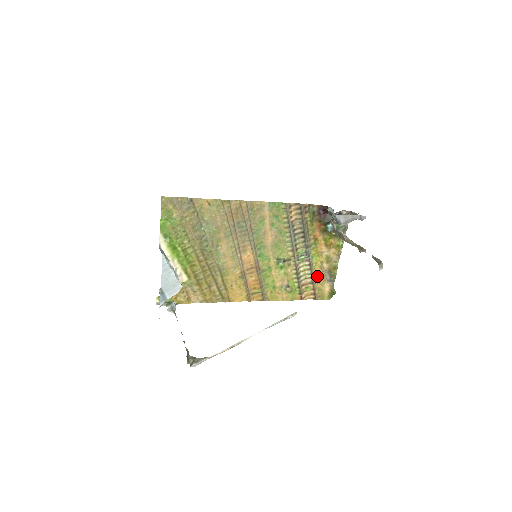
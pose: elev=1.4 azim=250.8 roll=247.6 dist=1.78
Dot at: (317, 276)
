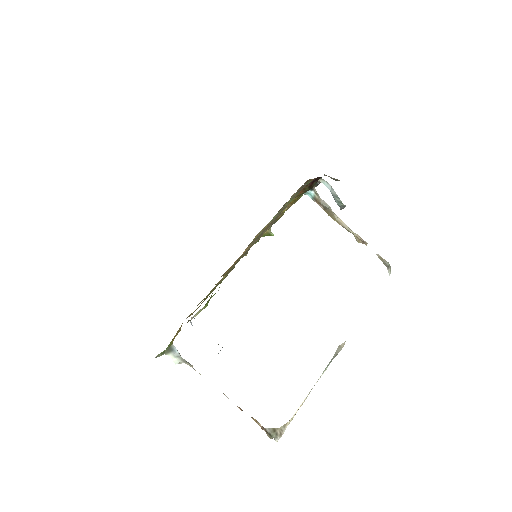
Dot at: occluded
